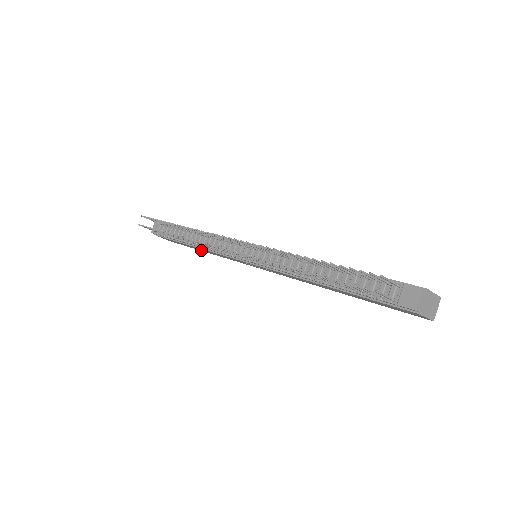
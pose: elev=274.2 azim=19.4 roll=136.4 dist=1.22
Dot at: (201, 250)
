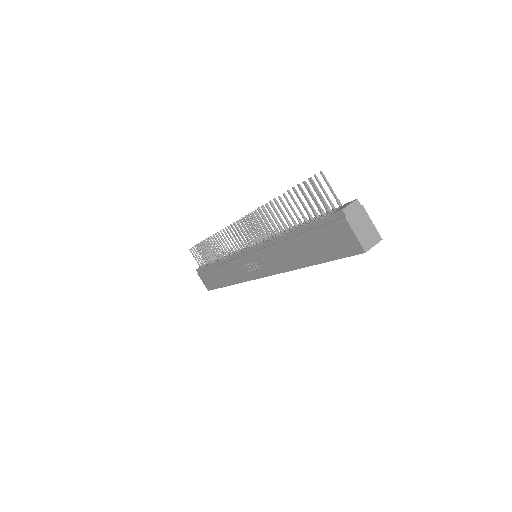
Dot at: (223, 282)
